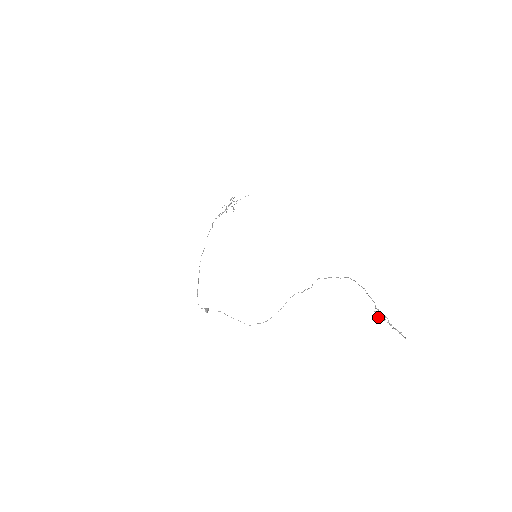
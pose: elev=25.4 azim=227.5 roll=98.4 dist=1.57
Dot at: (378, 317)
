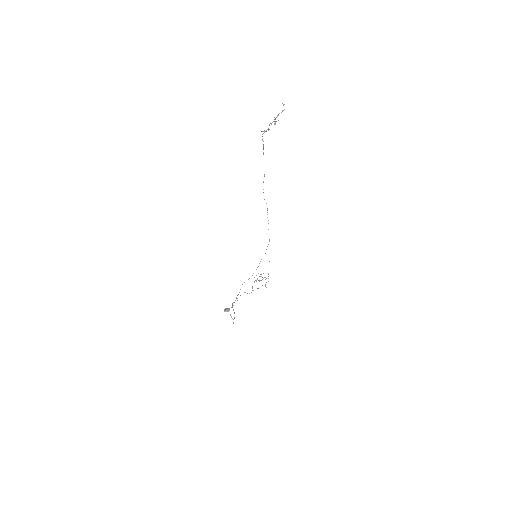
Dot at: (268, 130)
